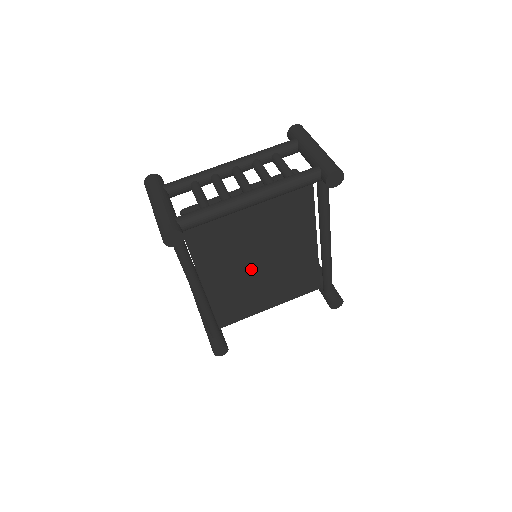
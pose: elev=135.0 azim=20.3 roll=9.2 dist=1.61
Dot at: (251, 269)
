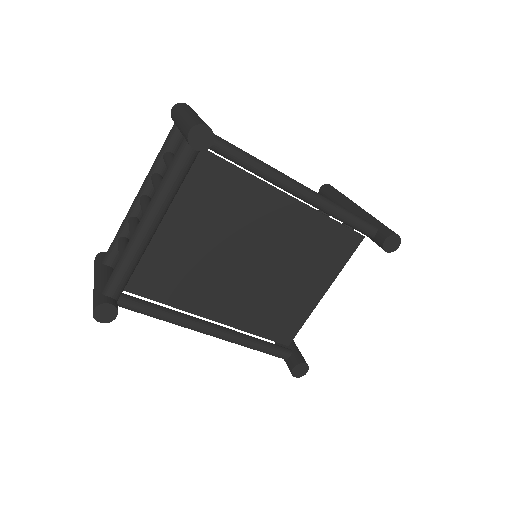
Dot at: (251, 275)
